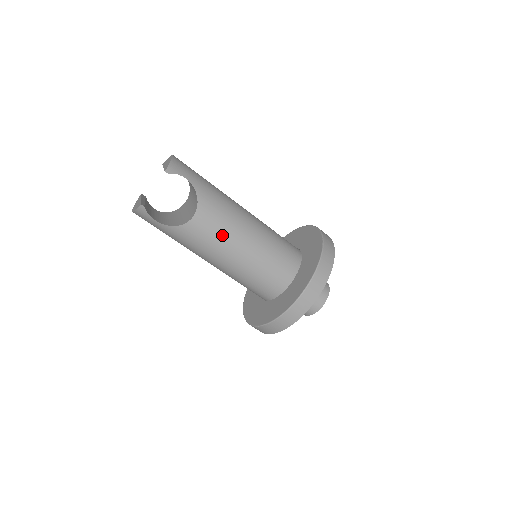
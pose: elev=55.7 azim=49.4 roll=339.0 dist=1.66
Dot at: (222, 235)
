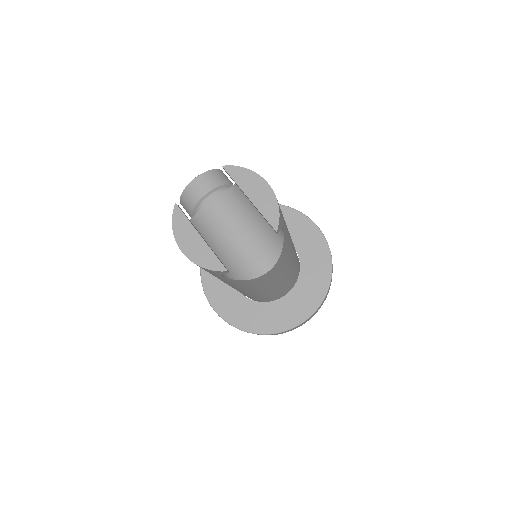
Dot at: (276, 277)
